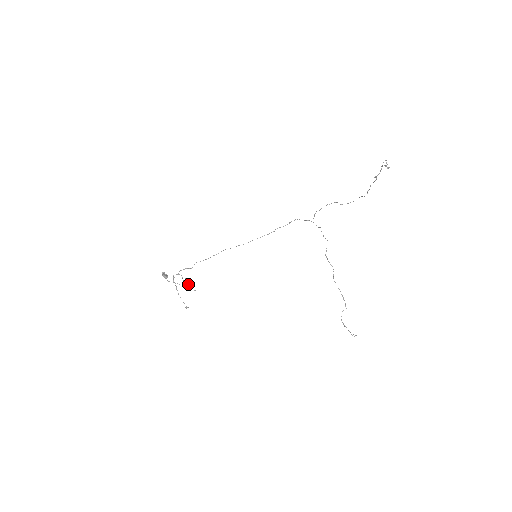
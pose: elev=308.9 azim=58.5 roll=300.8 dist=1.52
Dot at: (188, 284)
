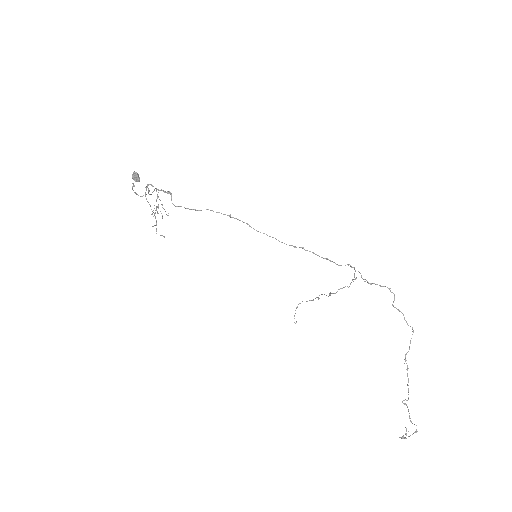
Dot at: (161, 213)
